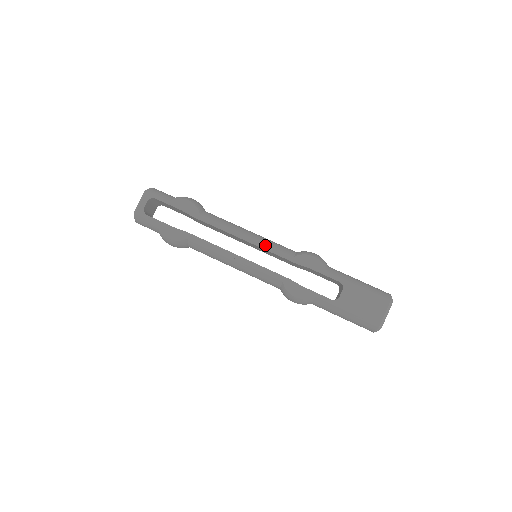
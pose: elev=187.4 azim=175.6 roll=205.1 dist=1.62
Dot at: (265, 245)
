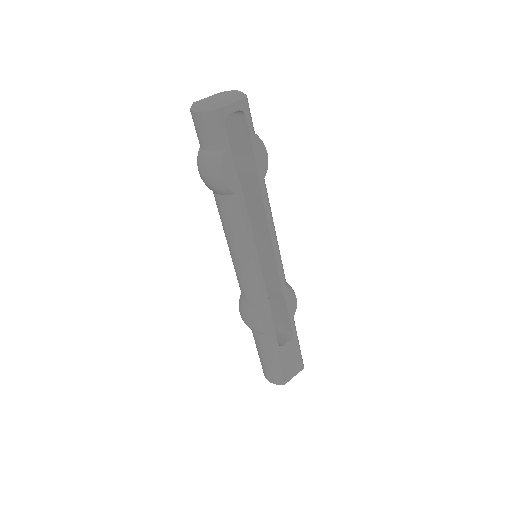
Dot at: (280, 260)
